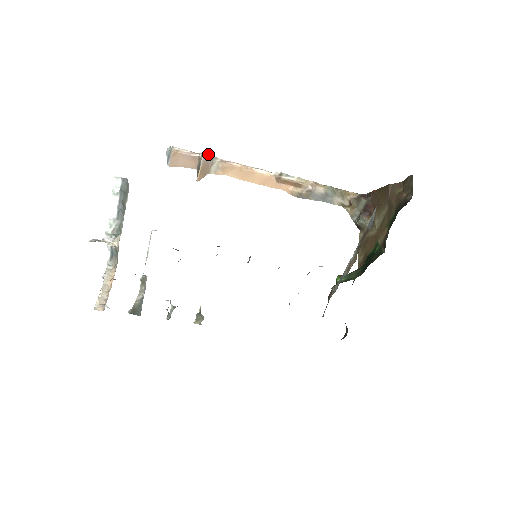
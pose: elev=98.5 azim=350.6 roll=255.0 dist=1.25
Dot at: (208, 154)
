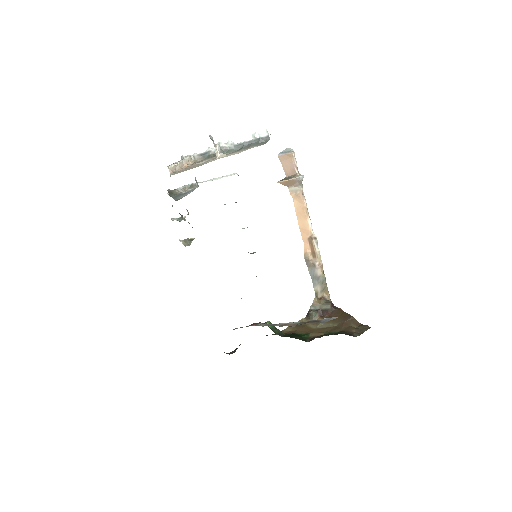
Dot at: occluded
